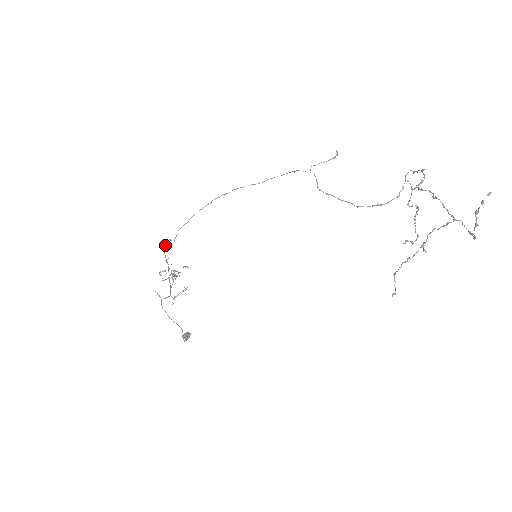
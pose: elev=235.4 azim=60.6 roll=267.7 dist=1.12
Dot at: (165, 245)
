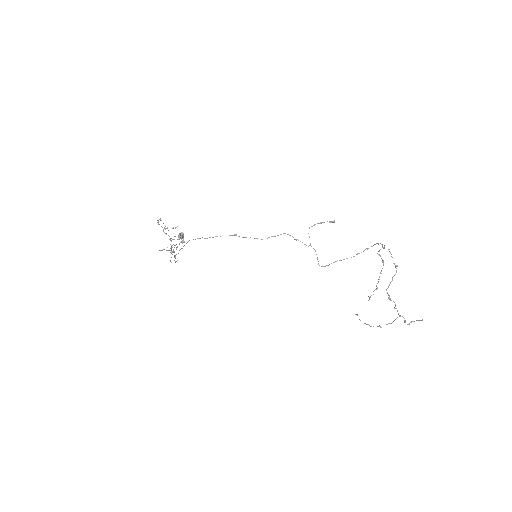
Dot at: occluded
